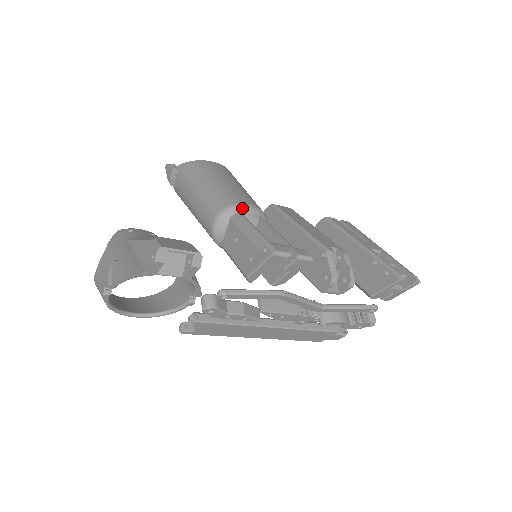
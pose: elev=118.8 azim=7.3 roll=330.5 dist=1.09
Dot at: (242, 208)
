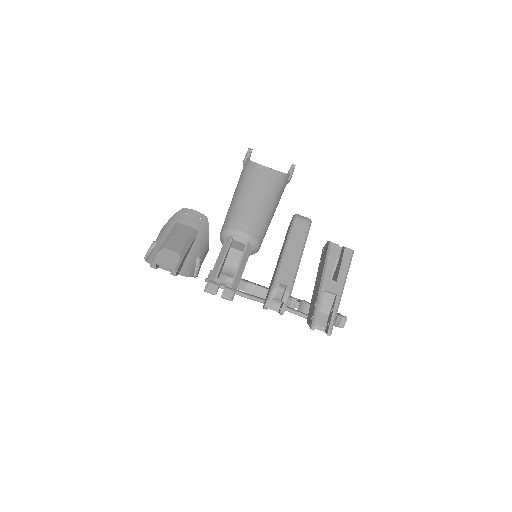
Dot at: (235, 234)
